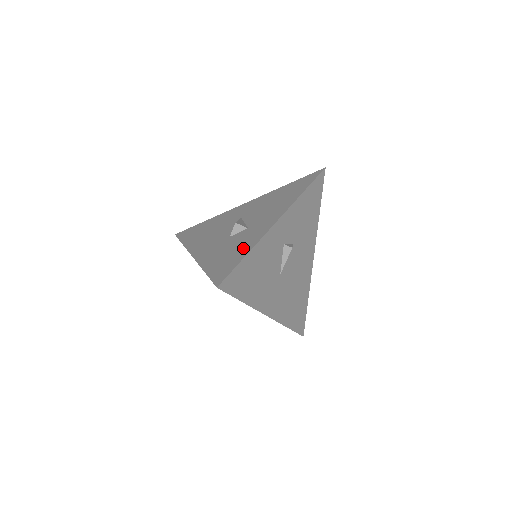
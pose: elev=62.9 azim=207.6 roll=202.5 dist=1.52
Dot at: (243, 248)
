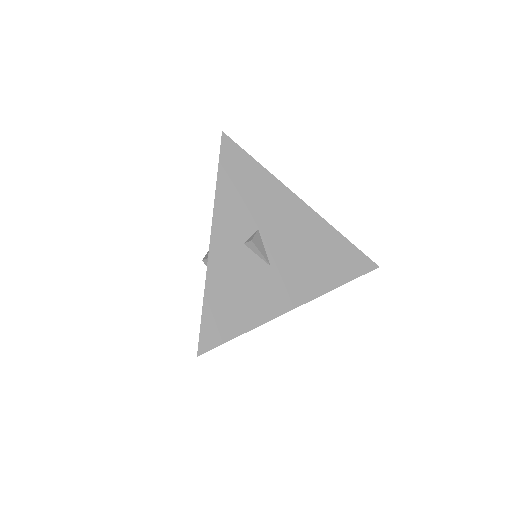
Dot at: occluded
